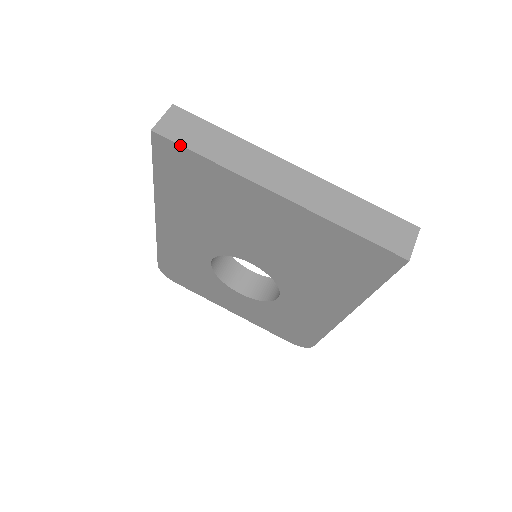
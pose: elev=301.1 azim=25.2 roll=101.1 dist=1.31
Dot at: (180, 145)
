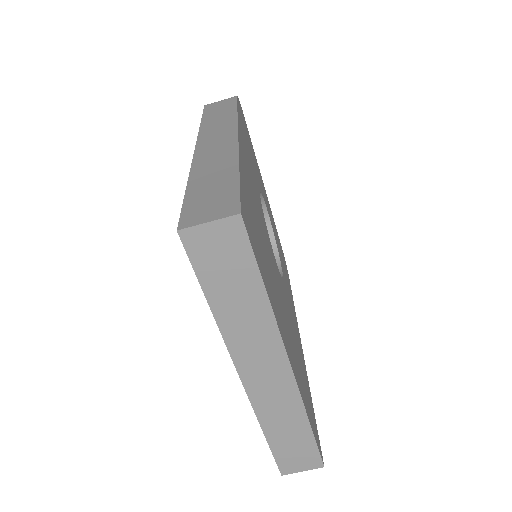
Dot at: (194, 271)
